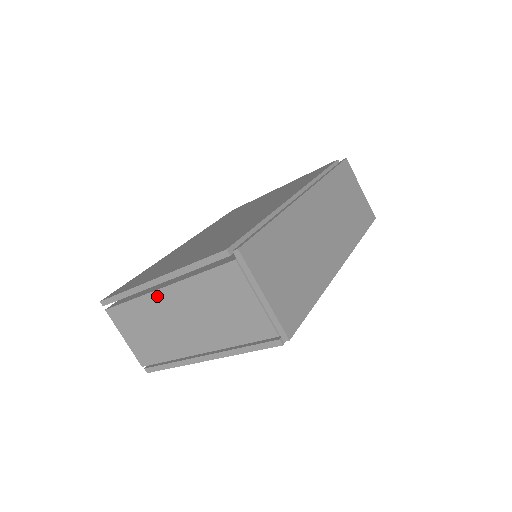
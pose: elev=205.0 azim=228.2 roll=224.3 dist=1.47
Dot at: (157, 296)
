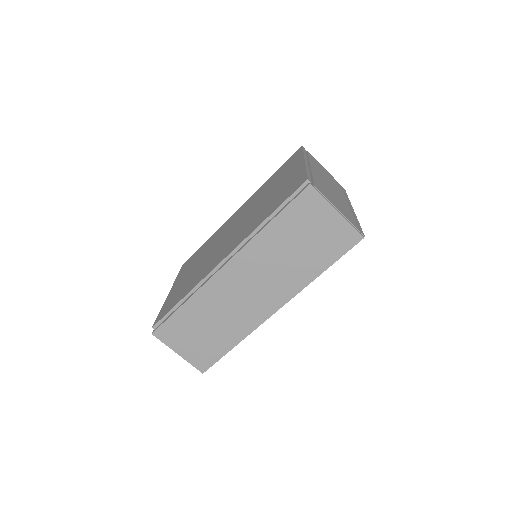
Dot at: occluded
